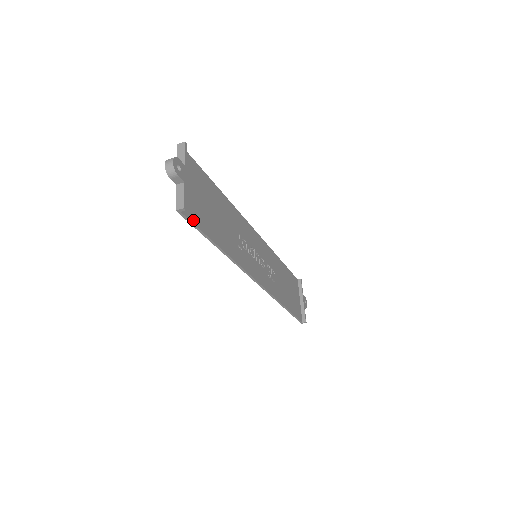
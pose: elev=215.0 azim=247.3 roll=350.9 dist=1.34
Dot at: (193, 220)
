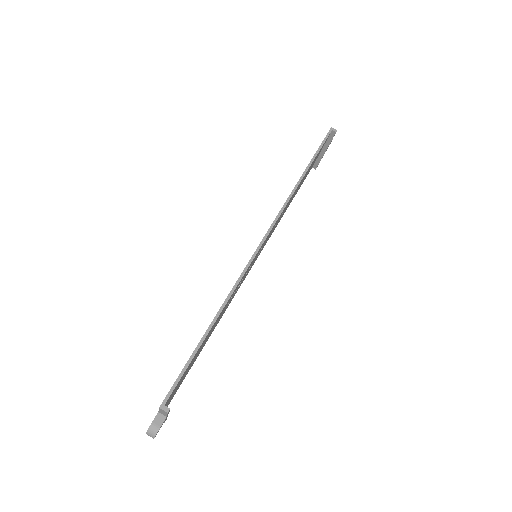
Dot at: occluded
